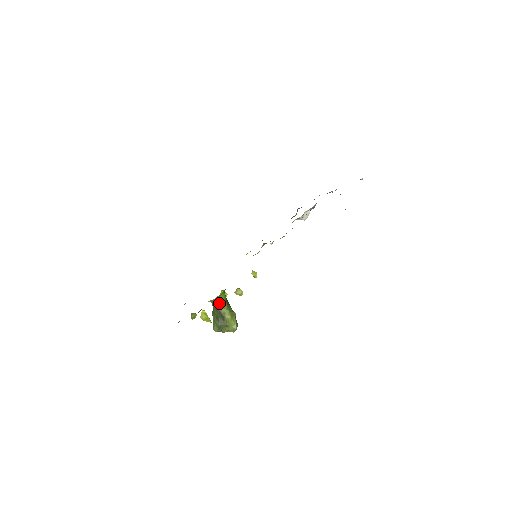
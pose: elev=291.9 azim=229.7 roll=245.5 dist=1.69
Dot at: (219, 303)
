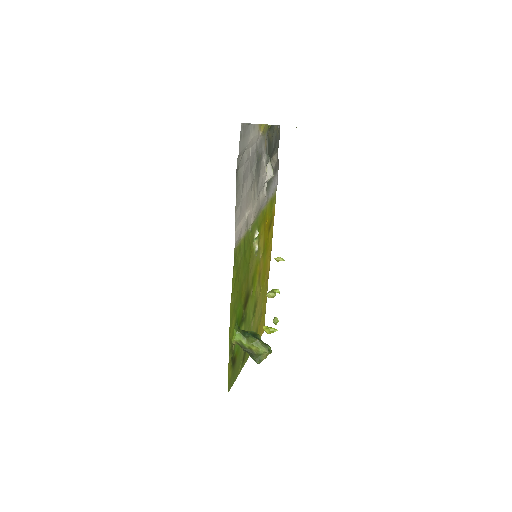
Dot at: (239, 343)
